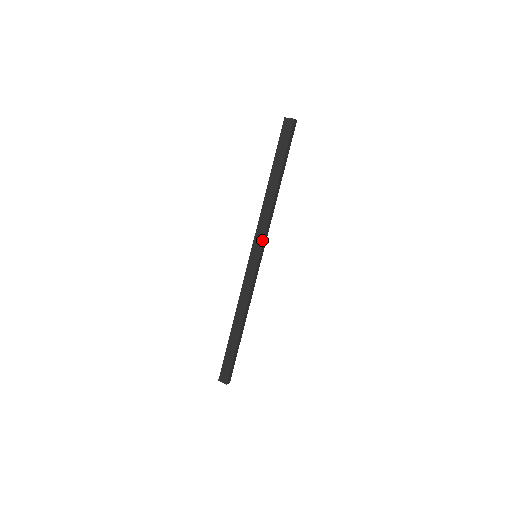
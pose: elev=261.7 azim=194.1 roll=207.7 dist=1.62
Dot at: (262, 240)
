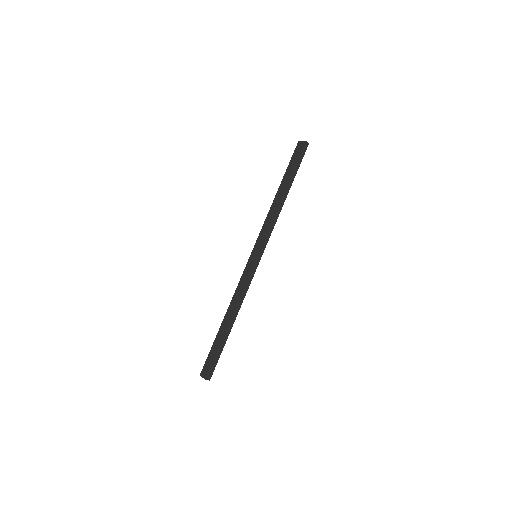
Dot at: (263, 240)
